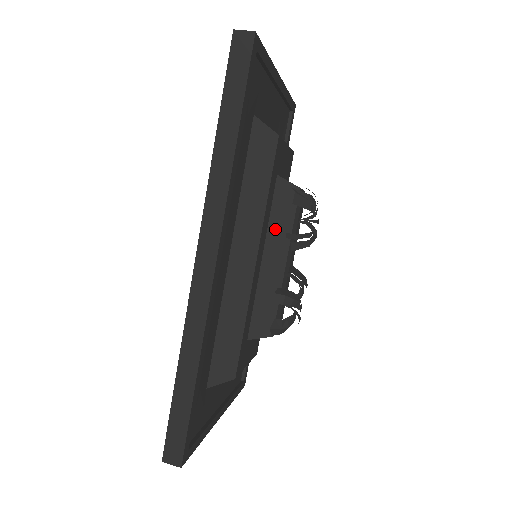
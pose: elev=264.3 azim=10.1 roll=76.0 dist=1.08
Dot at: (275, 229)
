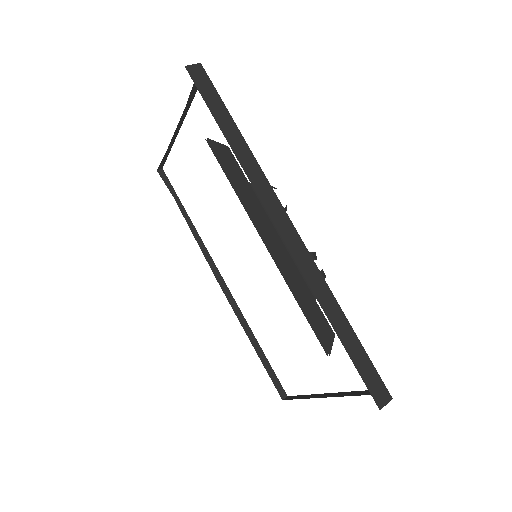
Dot at: occluded
